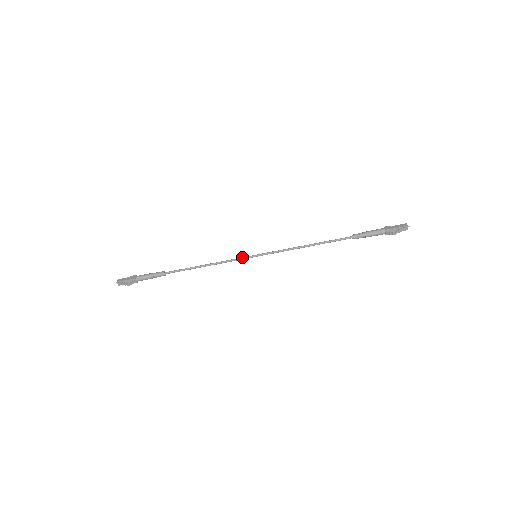
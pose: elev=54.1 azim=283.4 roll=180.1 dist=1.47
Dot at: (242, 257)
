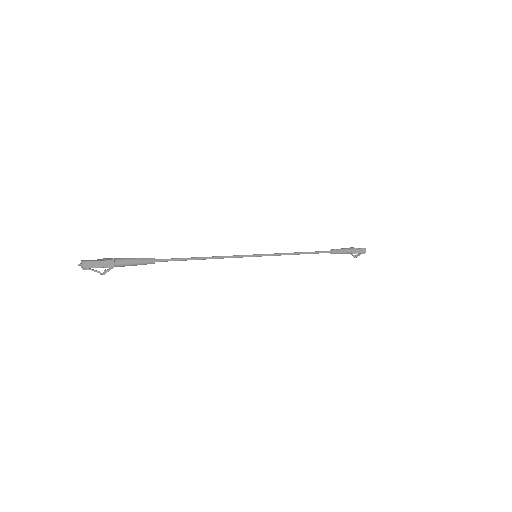
Dot at: (244, 256)
